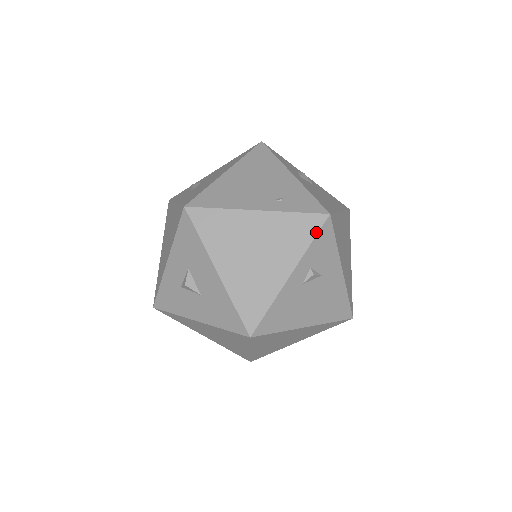
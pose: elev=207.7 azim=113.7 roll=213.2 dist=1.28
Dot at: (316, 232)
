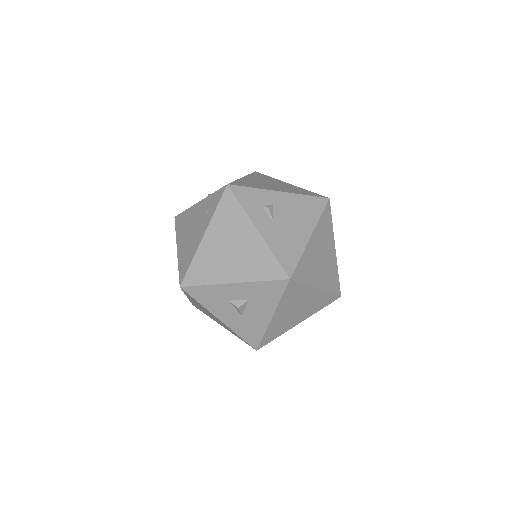
Dot at: (328, 304)
